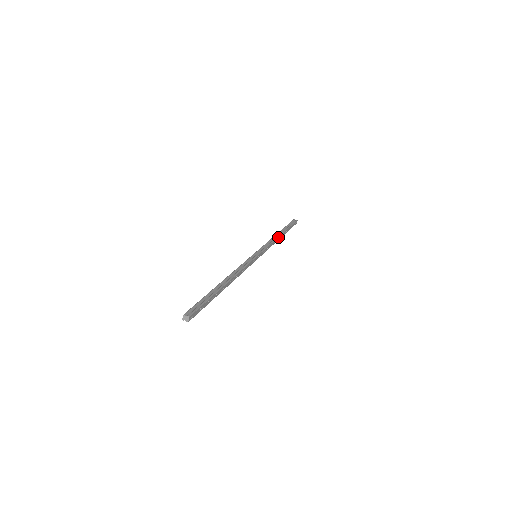
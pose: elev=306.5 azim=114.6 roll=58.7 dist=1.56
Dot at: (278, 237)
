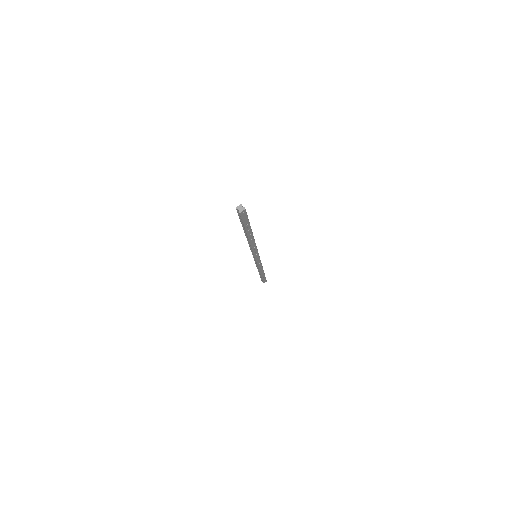
Dot at: occluded
